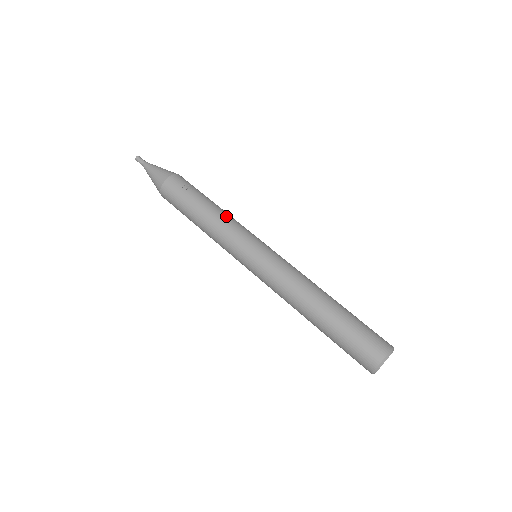
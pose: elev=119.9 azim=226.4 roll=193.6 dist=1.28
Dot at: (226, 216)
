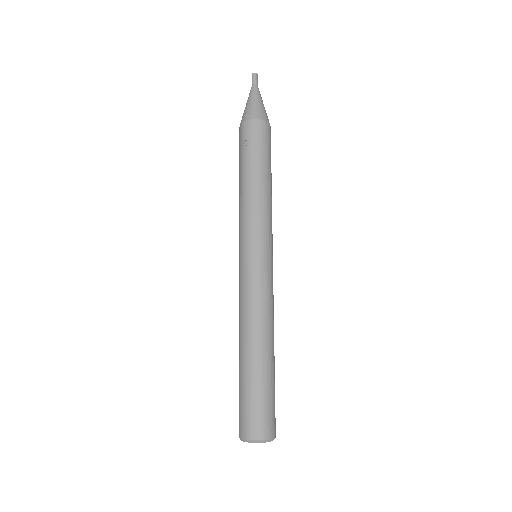
Dot at: (250, 199)
